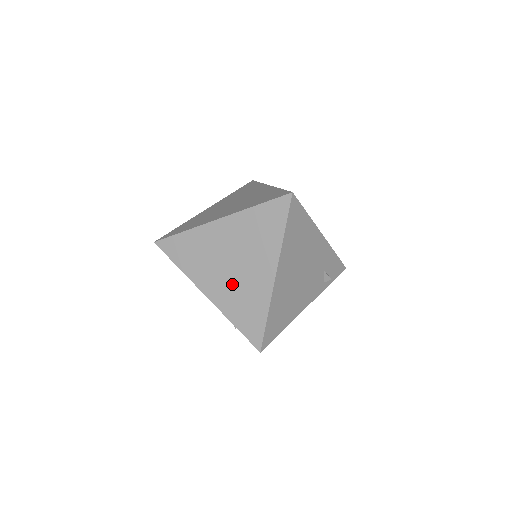
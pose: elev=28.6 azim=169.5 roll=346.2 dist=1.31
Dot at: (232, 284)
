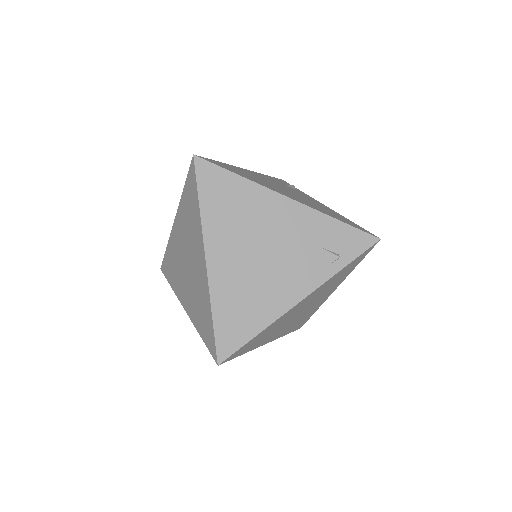
Dot at: (191, 287)
